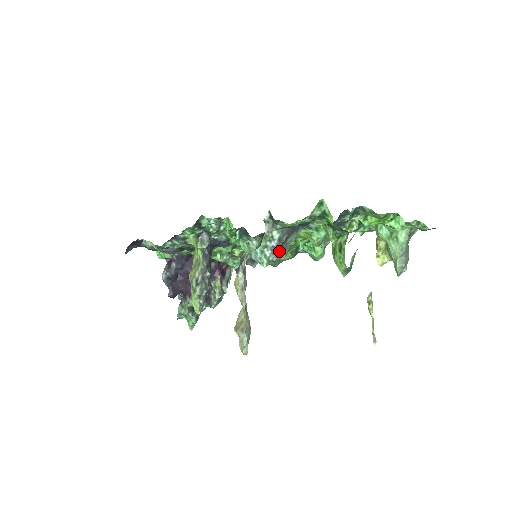
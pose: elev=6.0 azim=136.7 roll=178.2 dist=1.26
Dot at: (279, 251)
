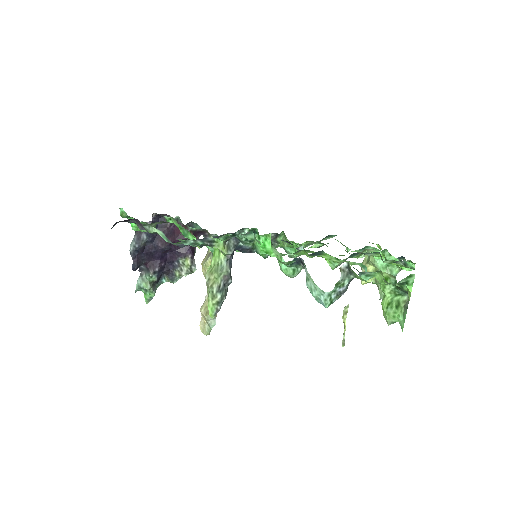
Dot at: occluded
